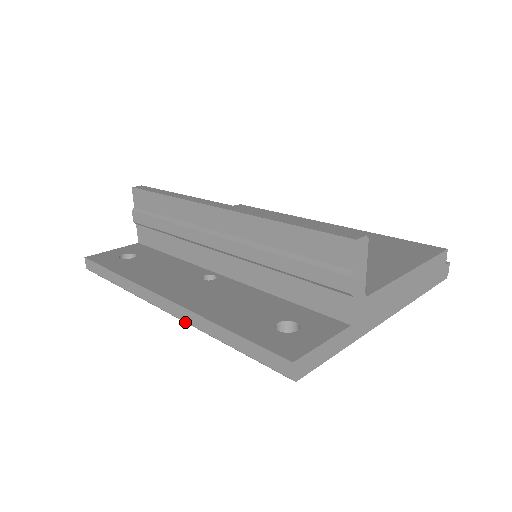
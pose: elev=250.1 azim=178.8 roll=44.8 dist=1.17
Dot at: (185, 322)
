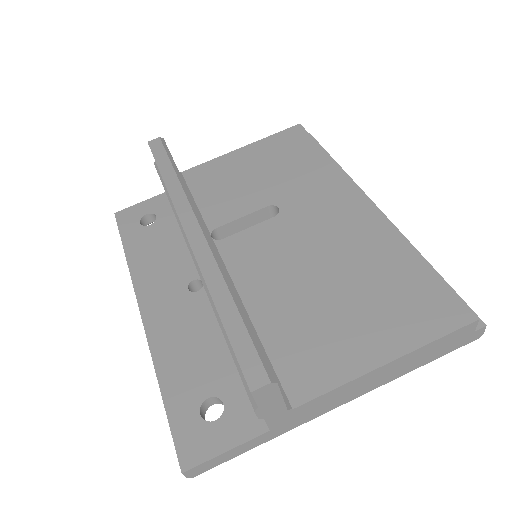
Dot at: occluded
